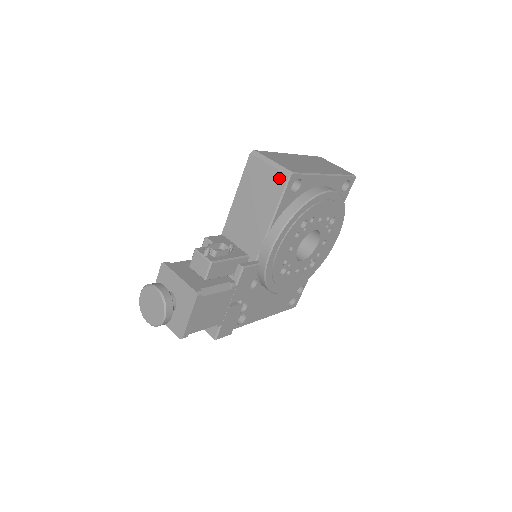
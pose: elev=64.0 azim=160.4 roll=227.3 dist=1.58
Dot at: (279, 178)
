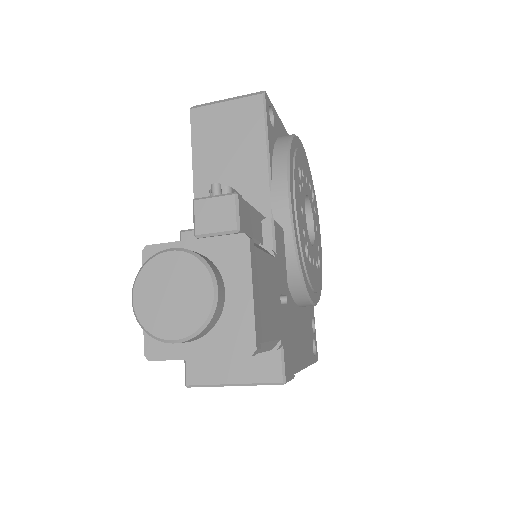
Dot at: (250, 105)
